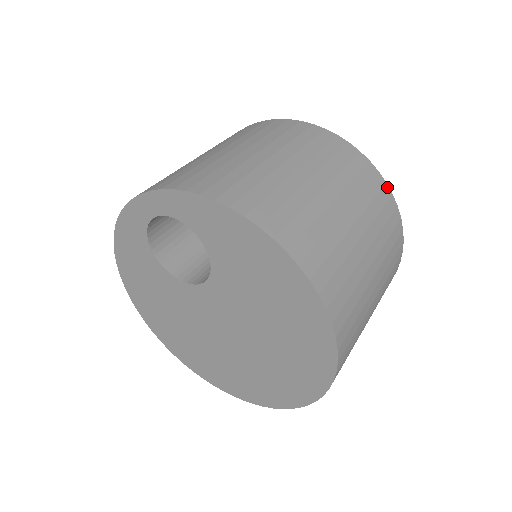
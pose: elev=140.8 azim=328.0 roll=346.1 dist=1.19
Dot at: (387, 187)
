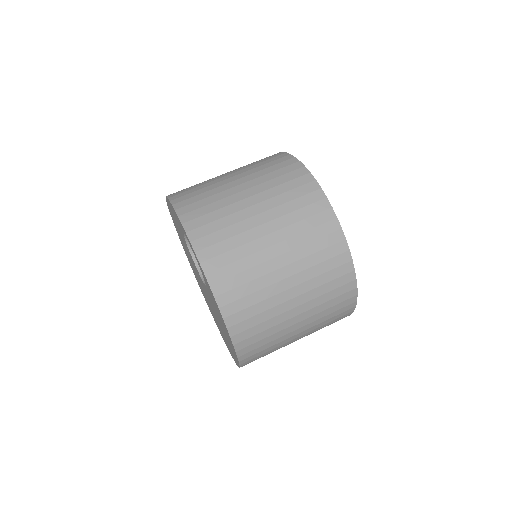
Dot at: (355, 303)
